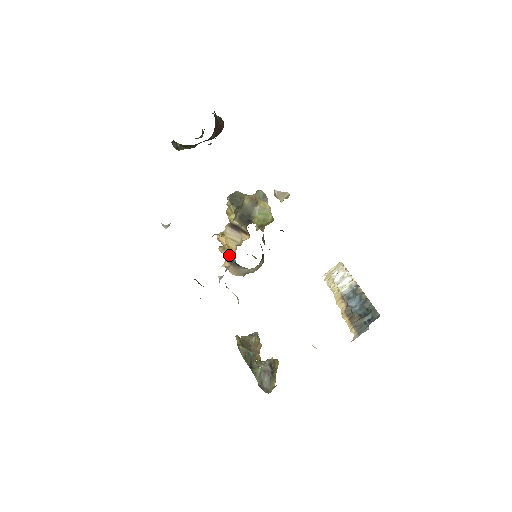
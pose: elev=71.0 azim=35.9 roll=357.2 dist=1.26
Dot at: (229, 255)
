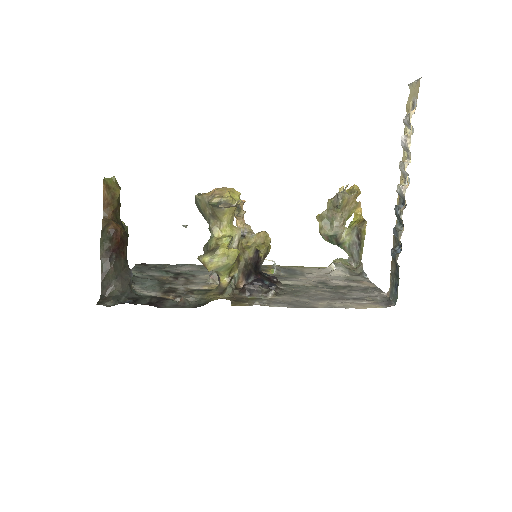
Dot at: occluded
